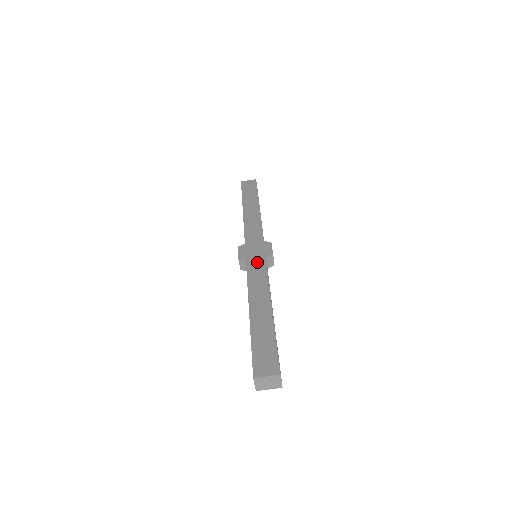
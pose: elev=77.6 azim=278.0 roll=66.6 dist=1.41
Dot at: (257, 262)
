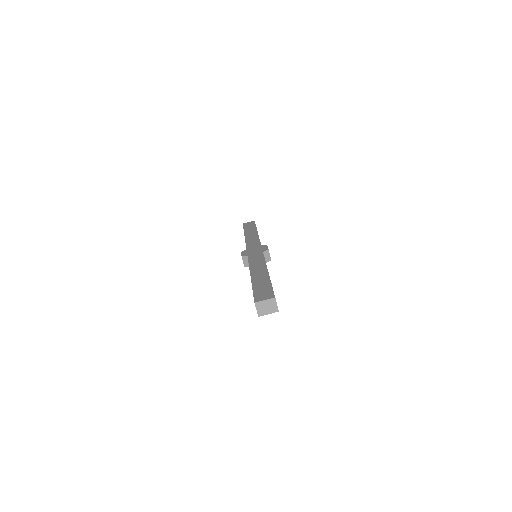
Dot at: (256, 255)
